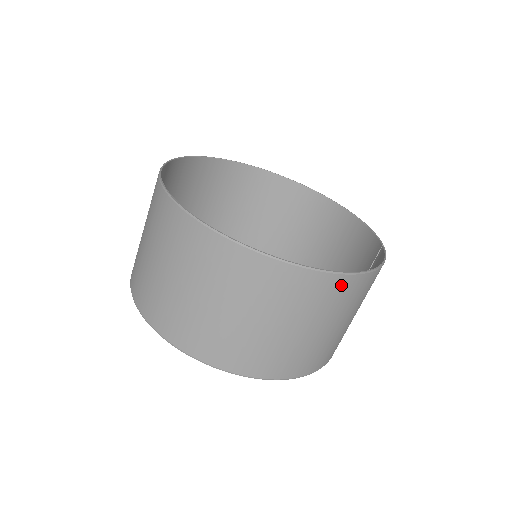
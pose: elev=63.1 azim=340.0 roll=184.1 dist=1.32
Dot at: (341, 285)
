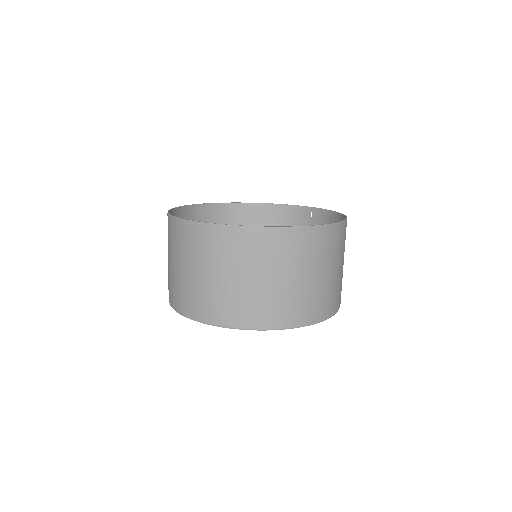
Dot at: occluded
